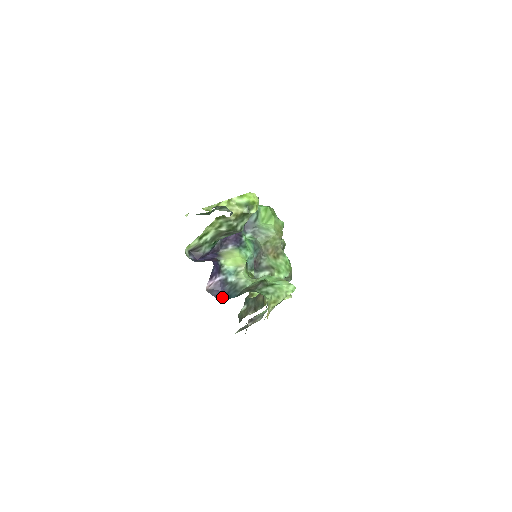
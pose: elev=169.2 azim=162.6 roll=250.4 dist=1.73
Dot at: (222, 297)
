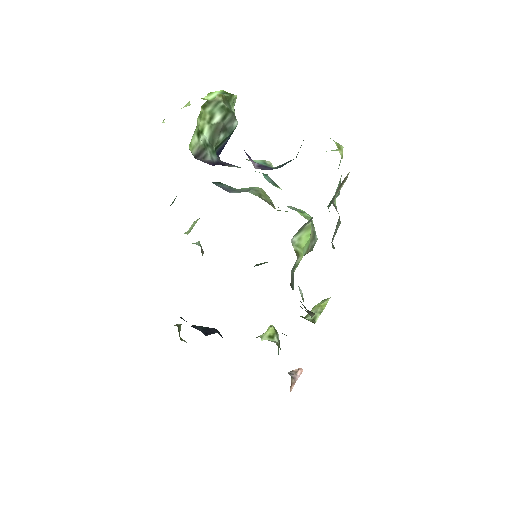
Dot at: (282, 166)
